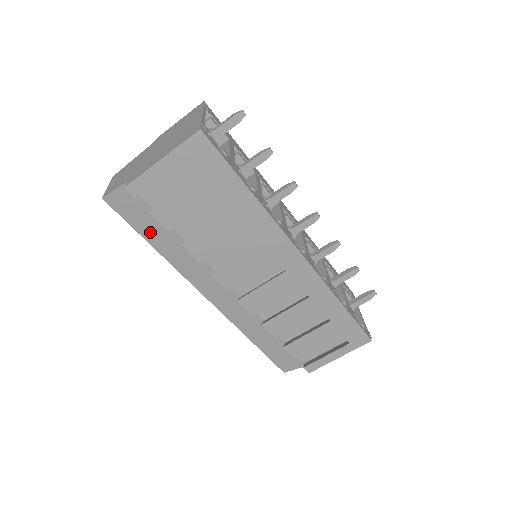
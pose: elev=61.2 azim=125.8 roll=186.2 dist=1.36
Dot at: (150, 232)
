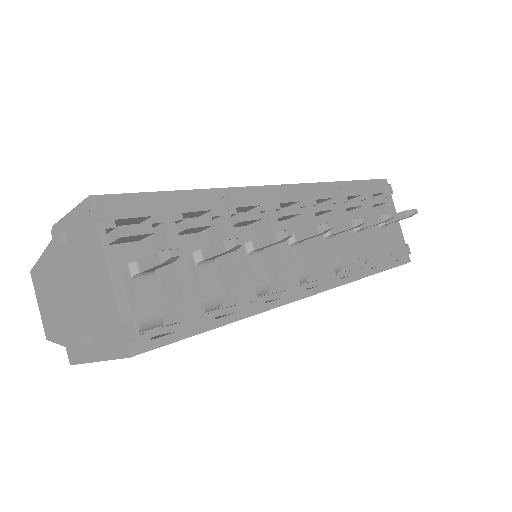
Dot at: occluded
